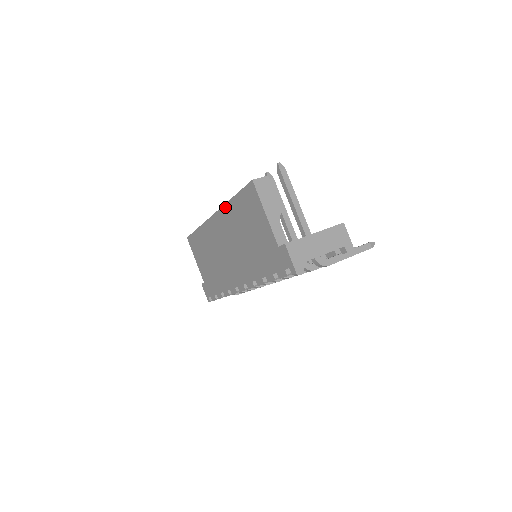
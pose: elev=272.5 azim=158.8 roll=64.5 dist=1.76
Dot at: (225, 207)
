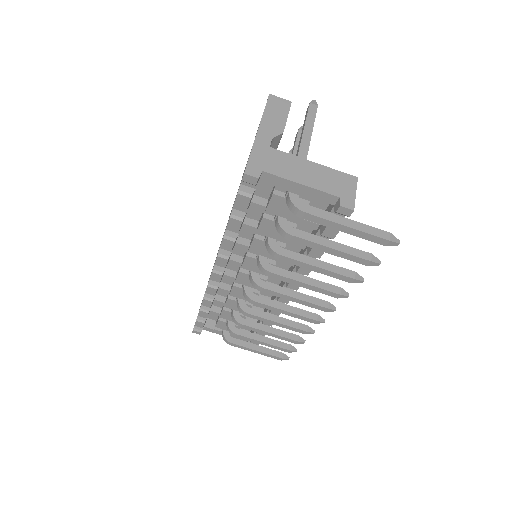
Dot at: occluded
